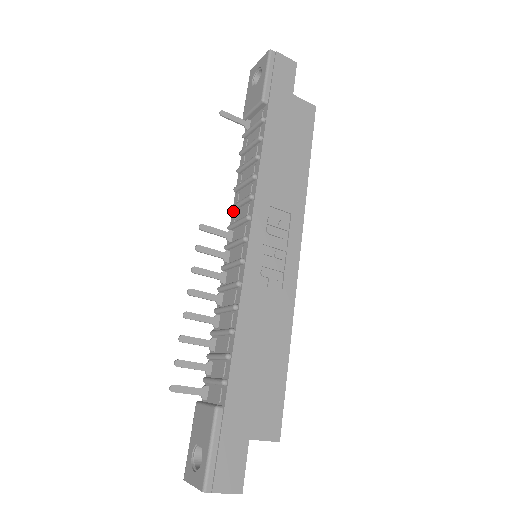
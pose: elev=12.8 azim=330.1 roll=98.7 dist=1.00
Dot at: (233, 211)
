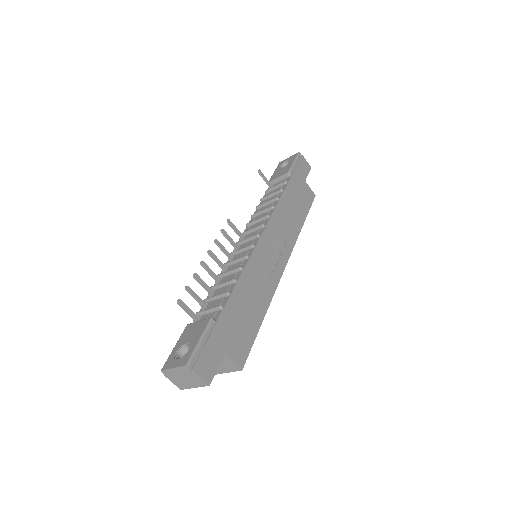
Dot at: (247, 227)
